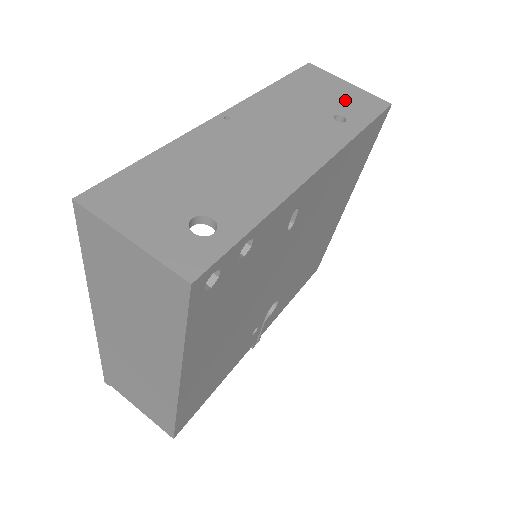
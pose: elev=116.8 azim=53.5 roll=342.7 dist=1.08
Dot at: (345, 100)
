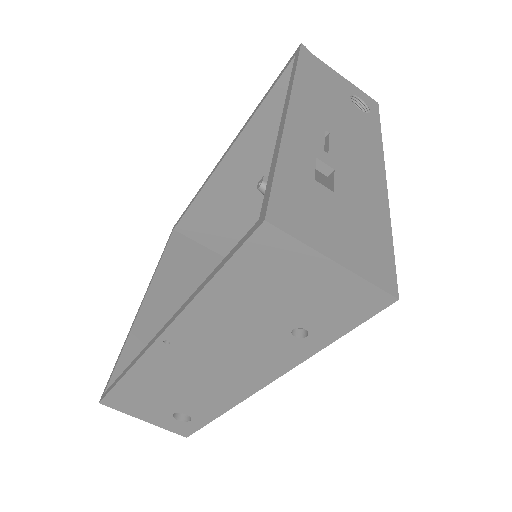
Dot at: (316, 302)
